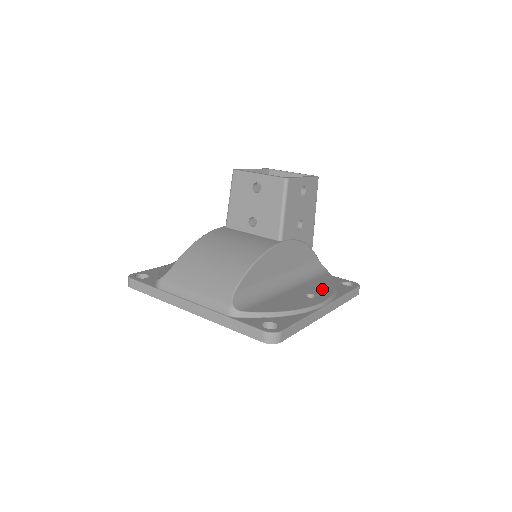
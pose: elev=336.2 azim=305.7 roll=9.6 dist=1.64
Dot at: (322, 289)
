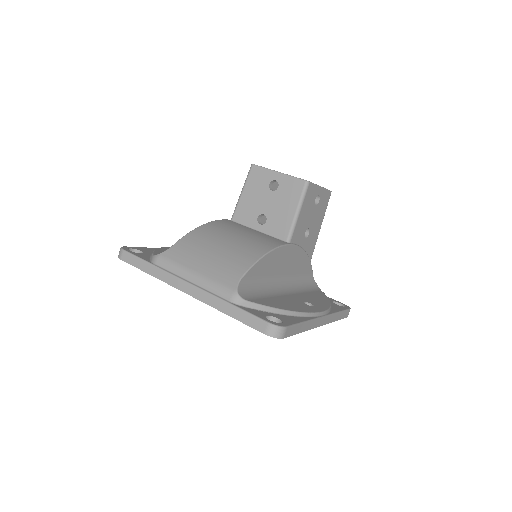
Dot at: (318, 301)
